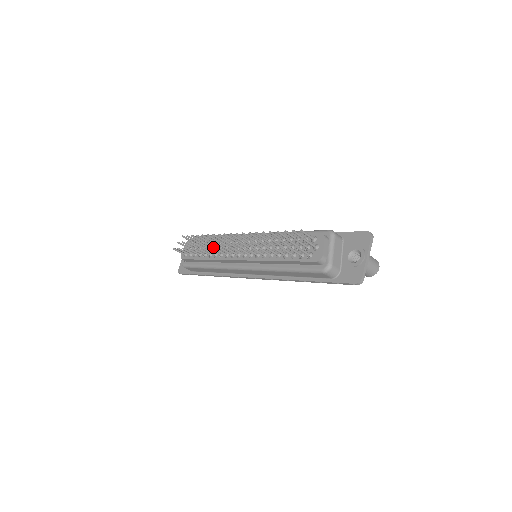
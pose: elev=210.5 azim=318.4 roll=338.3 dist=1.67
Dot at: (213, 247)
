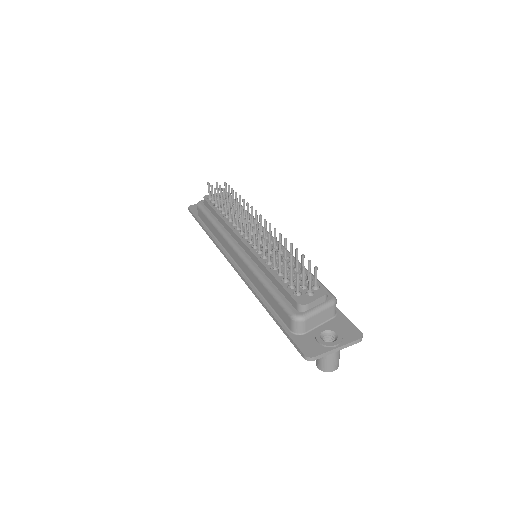
Dot at: occluded
